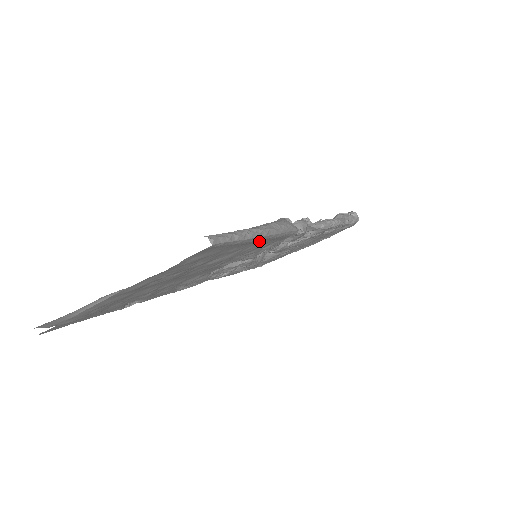
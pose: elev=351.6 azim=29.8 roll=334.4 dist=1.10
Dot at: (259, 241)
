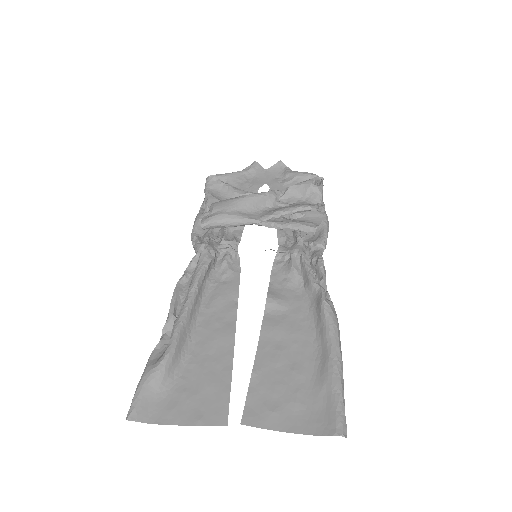
Dot at: (327, 355)
